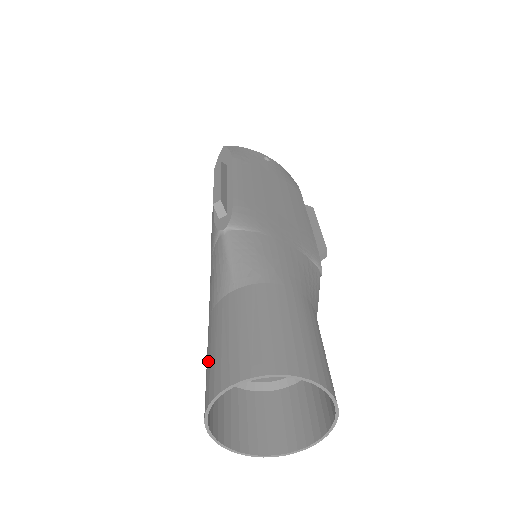
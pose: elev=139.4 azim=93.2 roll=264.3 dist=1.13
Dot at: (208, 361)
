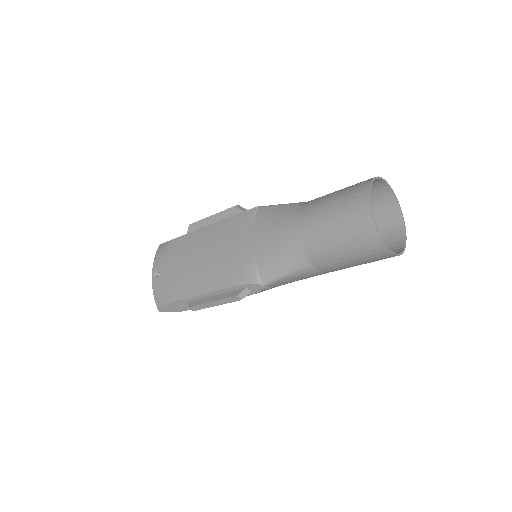
Dot at: (335, 204)
